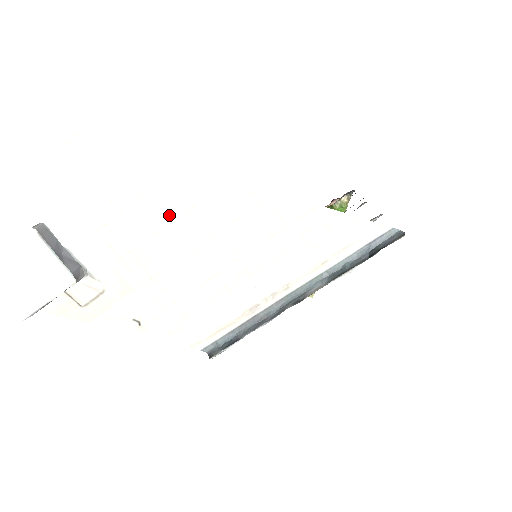
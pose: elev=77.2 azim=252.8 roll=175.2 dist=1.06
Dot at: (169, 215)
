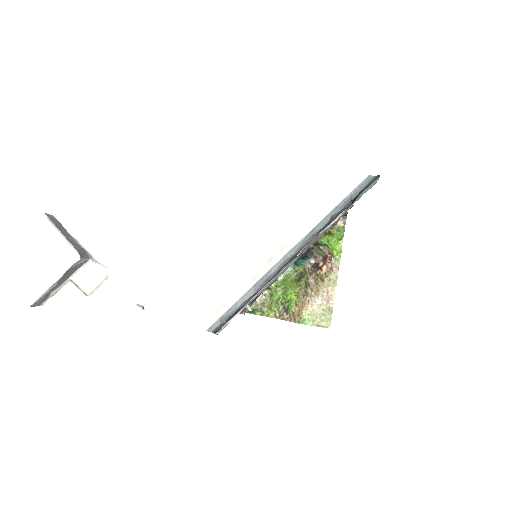
Dot at: (163, 193)
